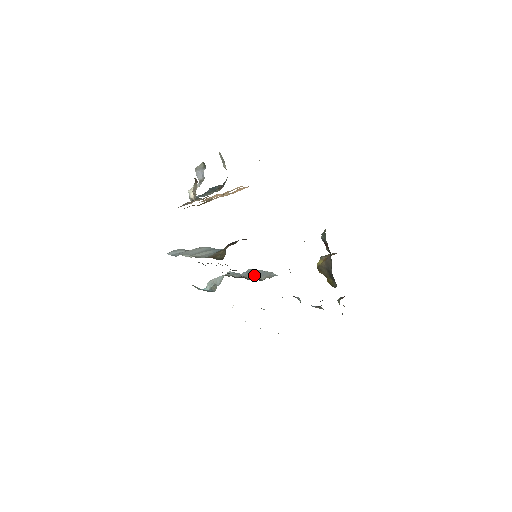
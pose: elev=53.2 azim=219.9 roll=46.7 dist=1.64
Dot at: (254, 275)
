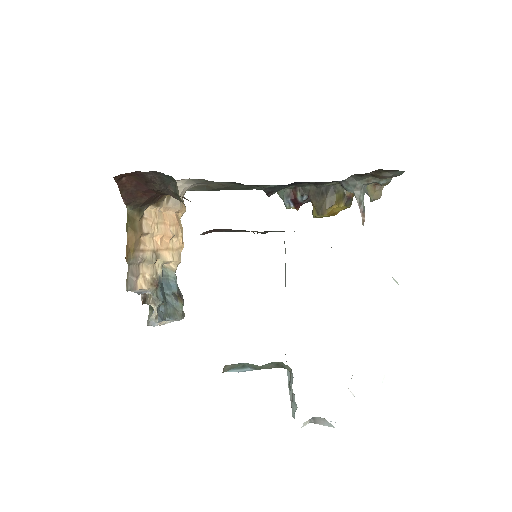
Dot at: occluded
